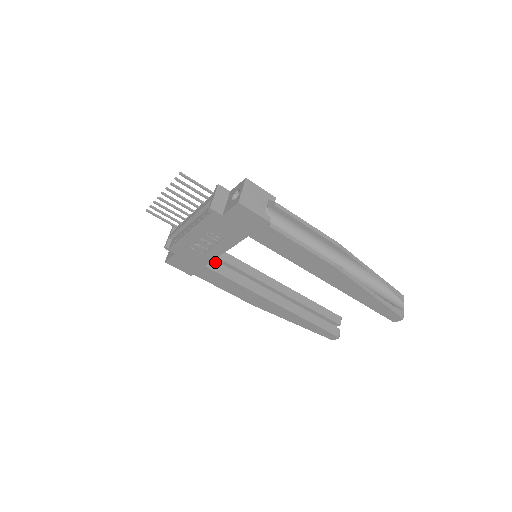
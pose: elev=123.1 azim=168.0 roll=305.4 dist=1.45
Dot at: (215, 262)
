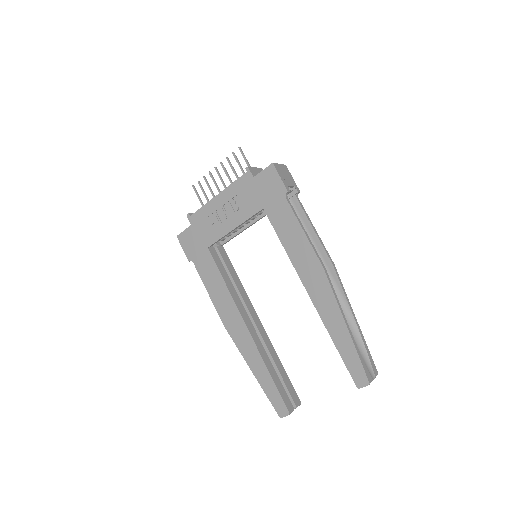
Dot at: (217, 254)
